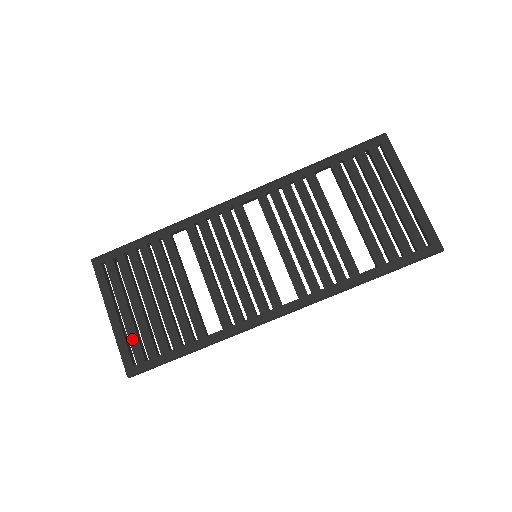
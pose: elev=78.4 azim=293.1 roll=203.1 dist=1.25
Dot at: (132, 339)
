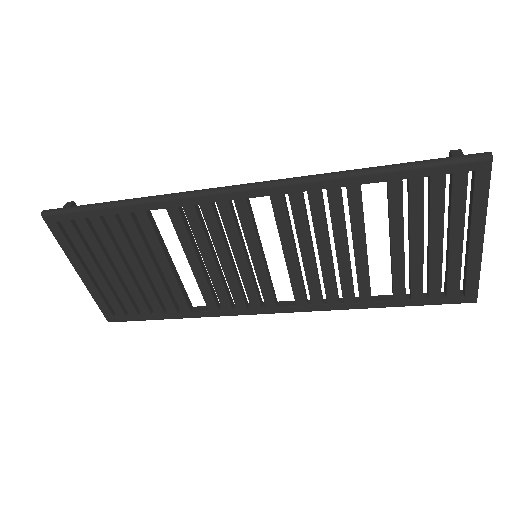
Dot at: (109, 298)
